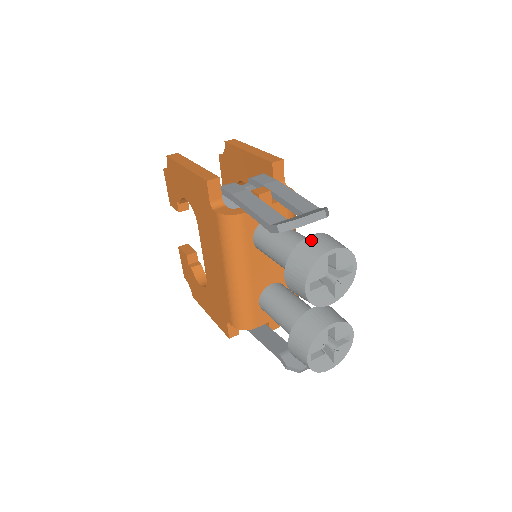
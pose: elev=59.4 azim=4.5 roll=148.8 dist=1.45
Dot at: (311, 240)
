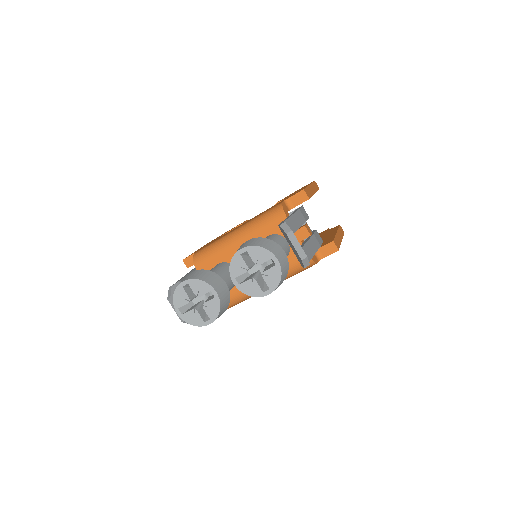
Dot at: (281, 249)
